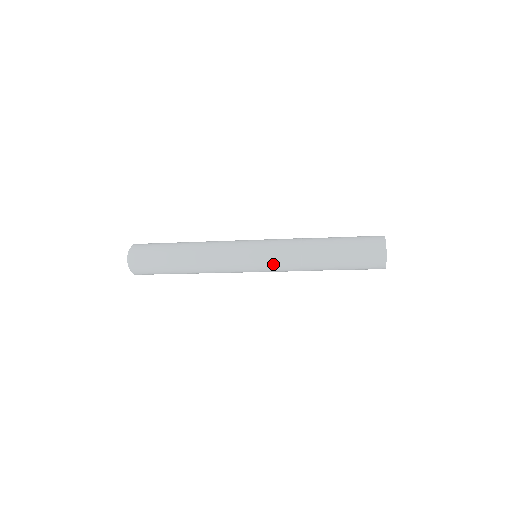
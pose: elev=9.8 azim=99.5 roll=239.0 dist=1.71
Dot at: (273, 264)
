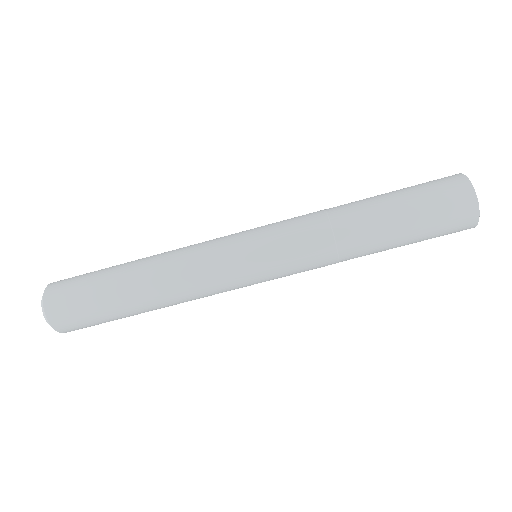
Dot at: (286, 251)
